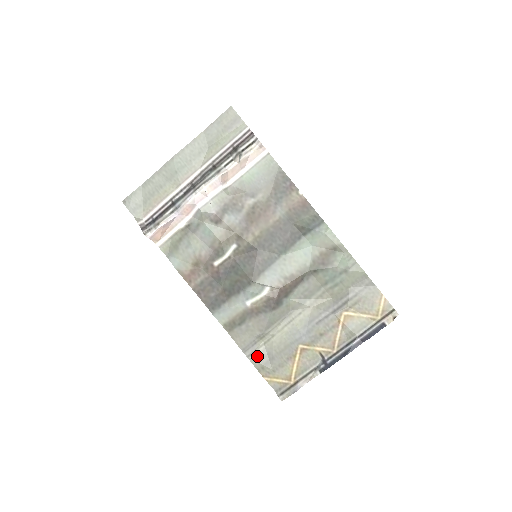
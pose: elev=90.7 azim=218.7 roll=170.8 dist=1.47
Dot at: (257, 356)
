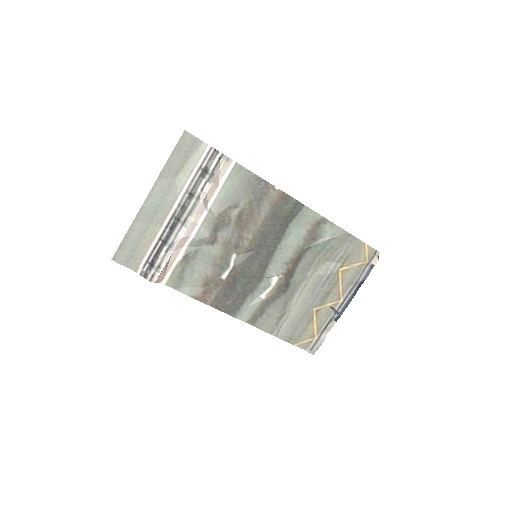
Dot at: (283, 332)
